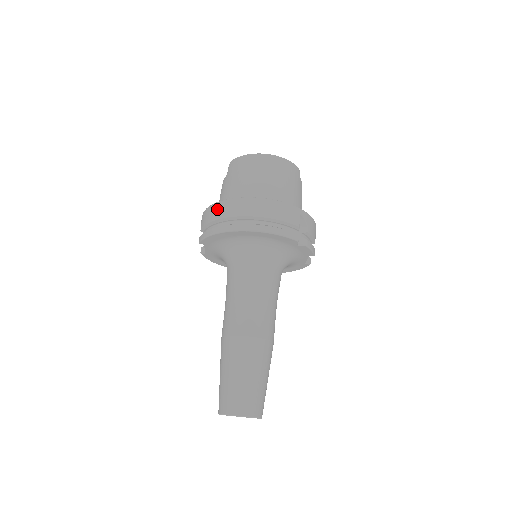
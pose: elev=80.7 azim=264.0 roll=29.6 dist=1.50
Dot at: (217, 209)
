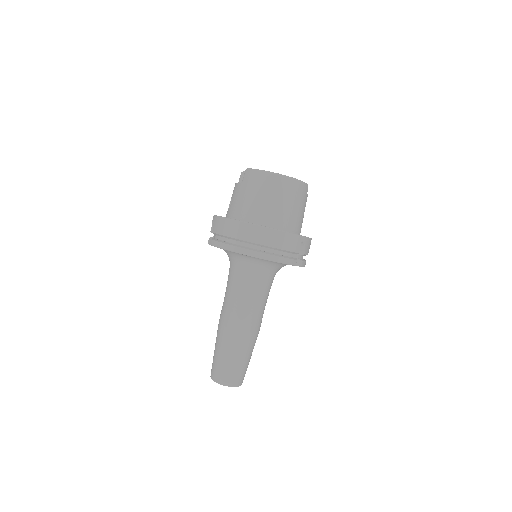
Dot at: (231, 227)
